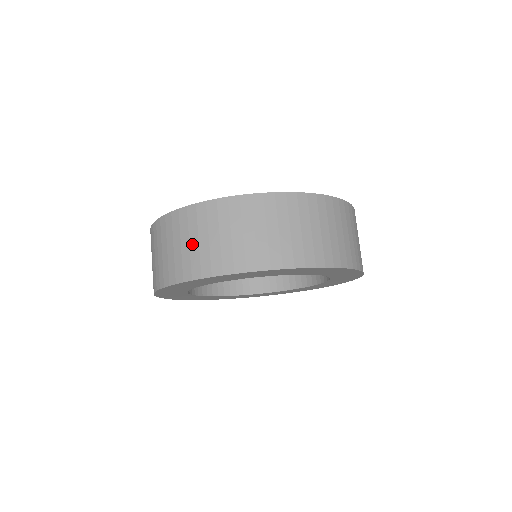
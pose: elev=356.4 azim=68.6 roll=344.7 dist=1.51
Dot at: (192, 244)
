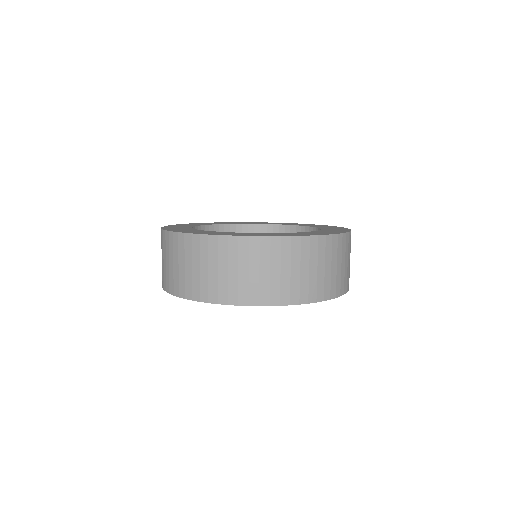
Dot at: occluded
